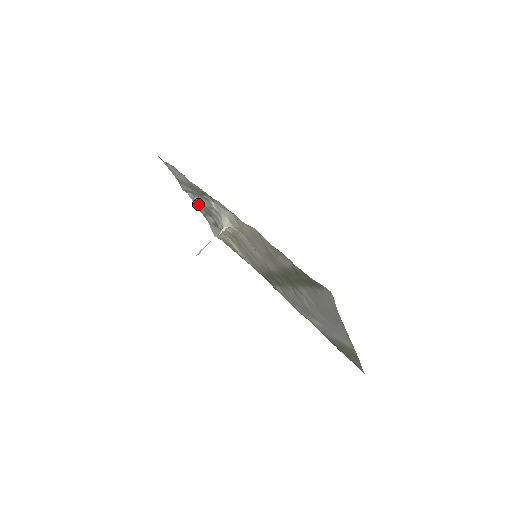
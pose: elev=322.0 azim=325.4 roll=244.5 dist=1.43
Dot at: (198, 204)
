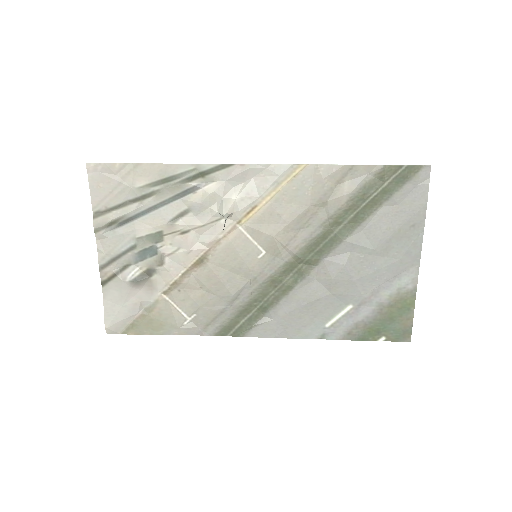
Dot at: (120, 247)
